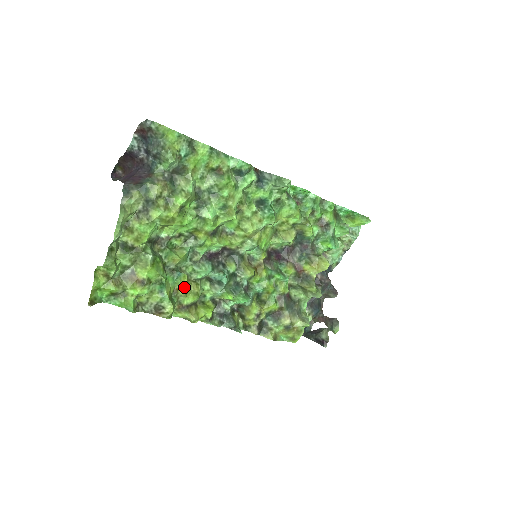
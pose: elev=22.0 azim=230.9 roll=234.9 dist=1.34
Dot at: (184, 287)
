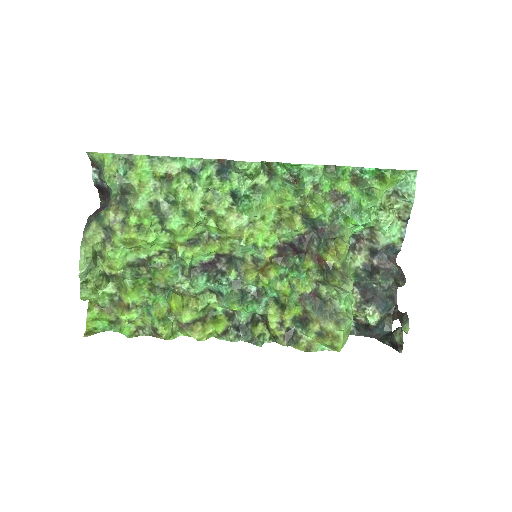
Dot at: (173, 305)
